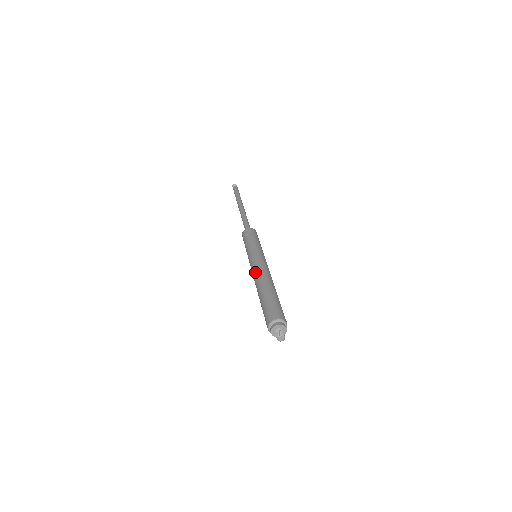
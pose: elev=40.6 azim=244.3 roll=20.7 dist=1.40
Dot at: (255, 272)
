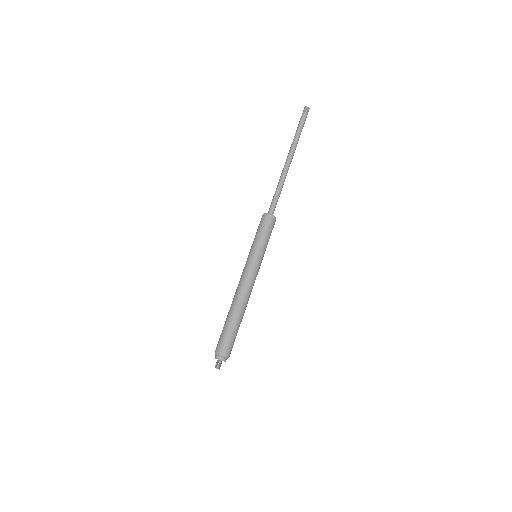
Dot at: (240, 286)
